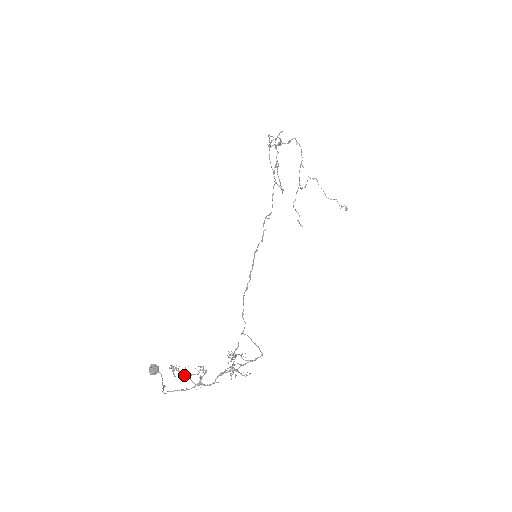
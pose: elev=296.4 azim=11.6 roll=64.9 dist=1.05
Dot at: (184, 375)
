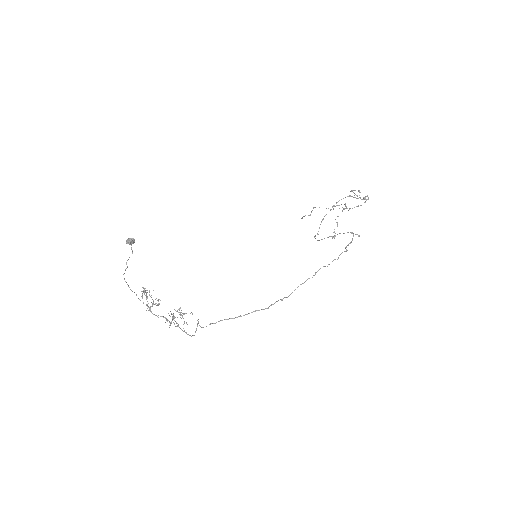
Dot at: occluded
